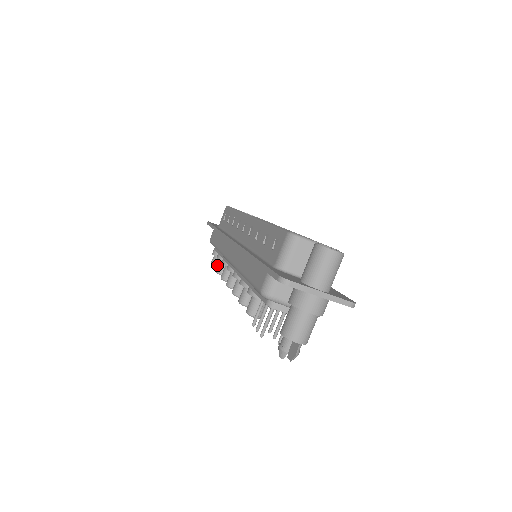
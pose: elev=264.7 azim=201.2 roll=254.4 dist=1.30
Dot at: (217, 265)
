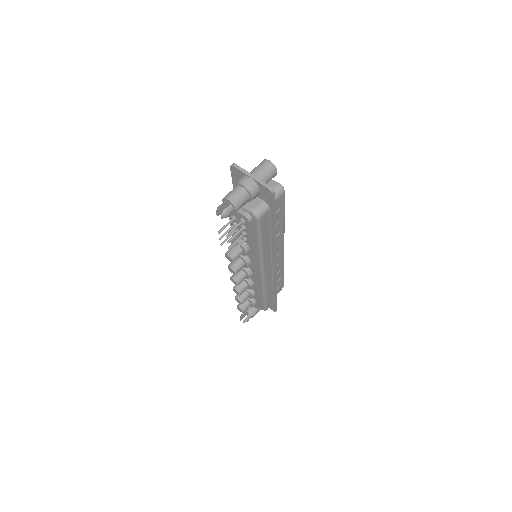
Dot at: occluded
